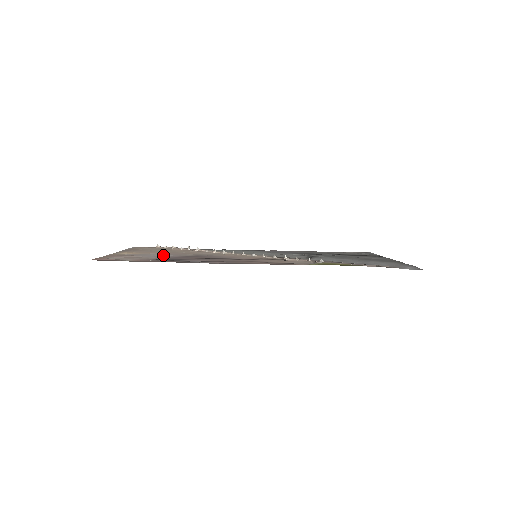
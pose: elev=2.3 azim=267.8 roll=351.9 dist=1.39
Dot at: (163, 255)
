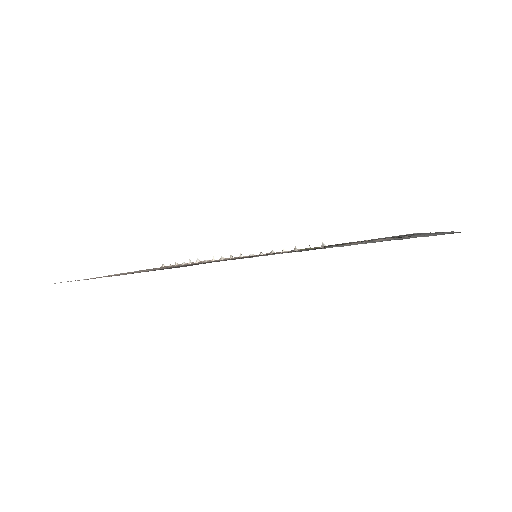
Dot at: occluded
